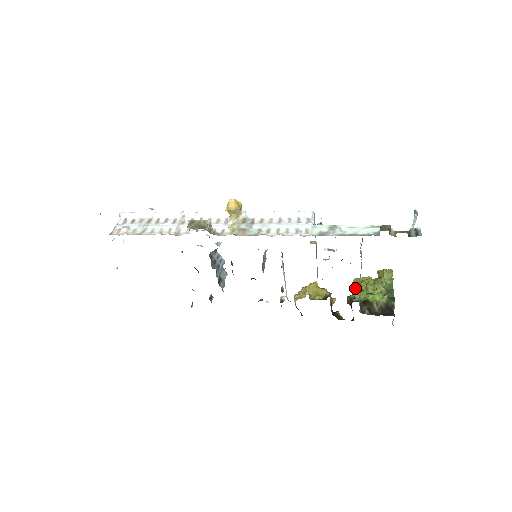
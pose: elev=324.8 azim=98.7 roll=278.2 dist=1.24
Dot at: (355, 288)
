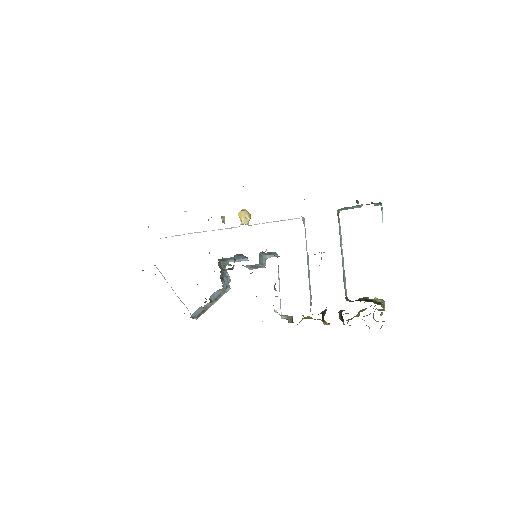
Dot at: occluded
